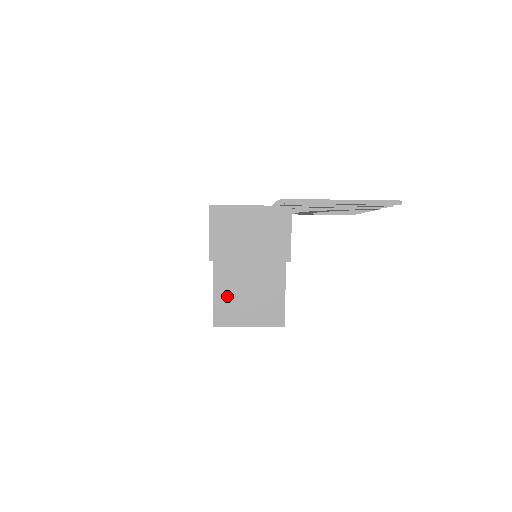
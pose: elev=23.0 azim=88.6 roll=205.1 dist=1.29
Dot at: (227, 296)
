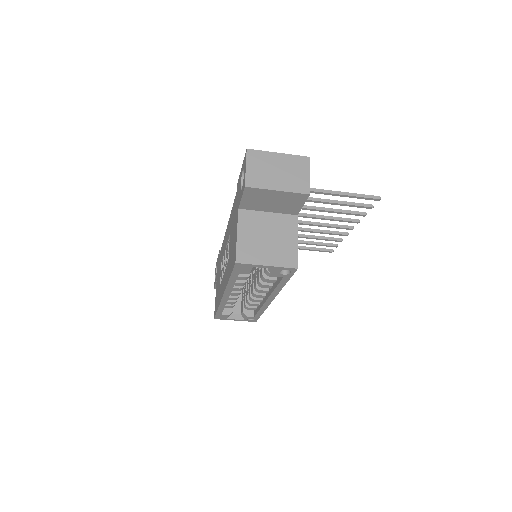
Dot at: (249, 239)
